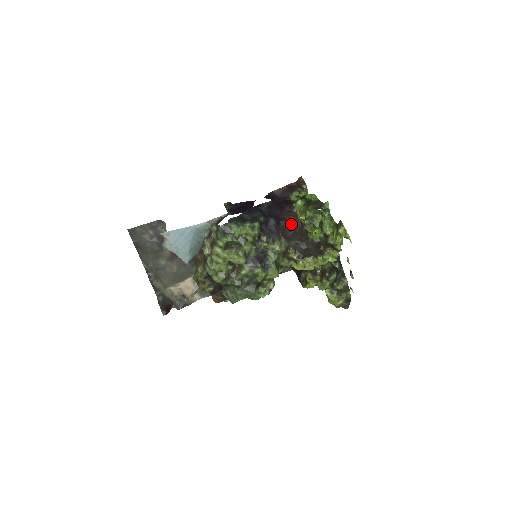
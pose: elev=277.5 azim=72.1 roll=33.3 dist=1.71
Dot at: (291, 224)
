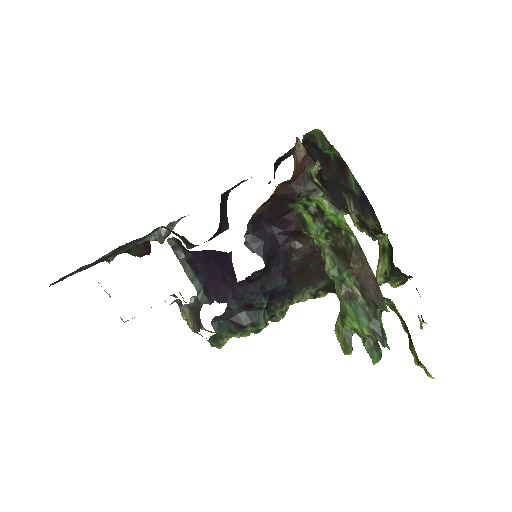
Dot at: (310, 262)
